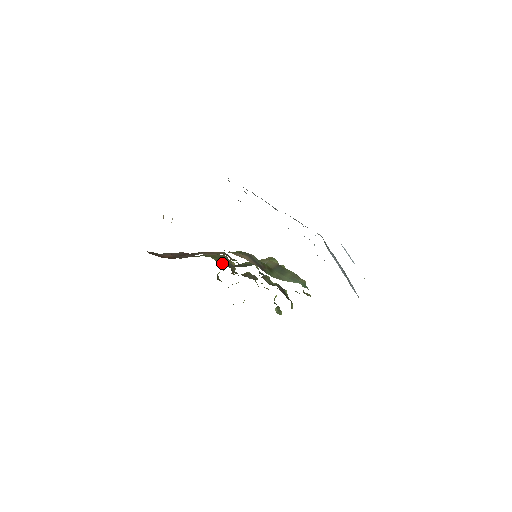
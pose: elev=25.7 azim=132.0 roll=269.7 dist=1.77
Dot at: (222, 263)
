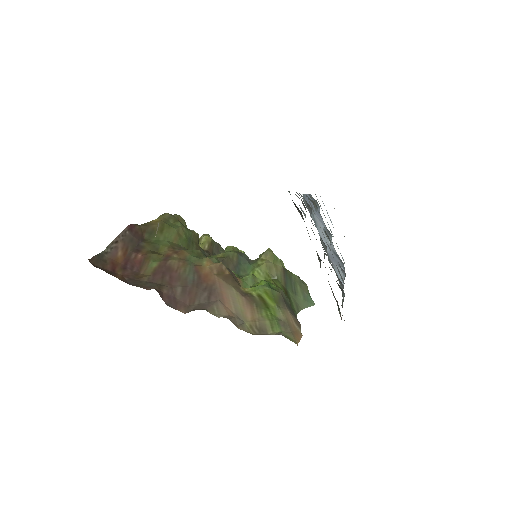
Dot at: occluded
